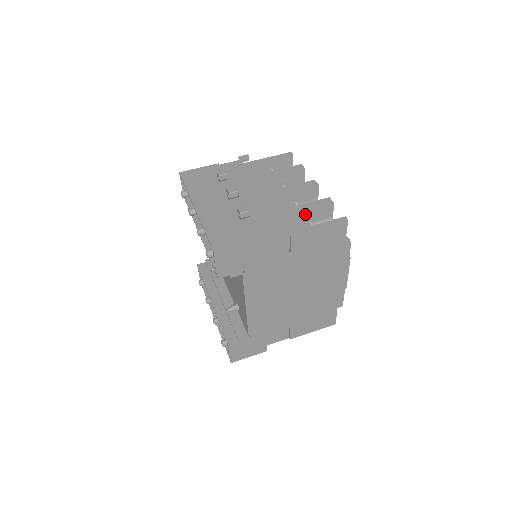
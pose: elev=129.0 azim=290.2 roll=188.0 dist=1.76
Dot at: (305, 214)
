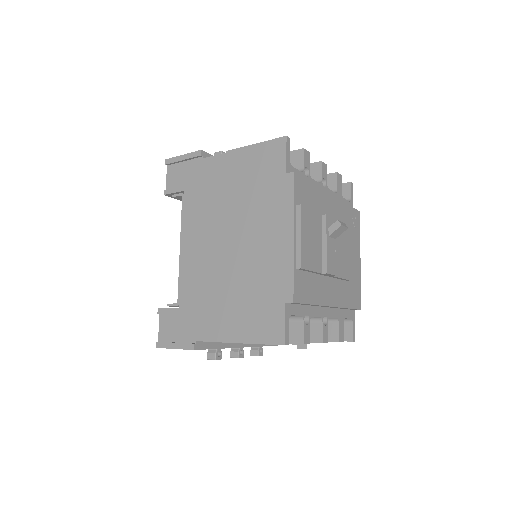
Dot at: occluded
